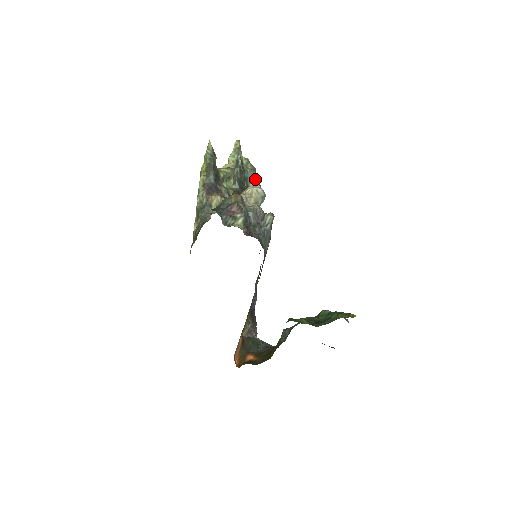
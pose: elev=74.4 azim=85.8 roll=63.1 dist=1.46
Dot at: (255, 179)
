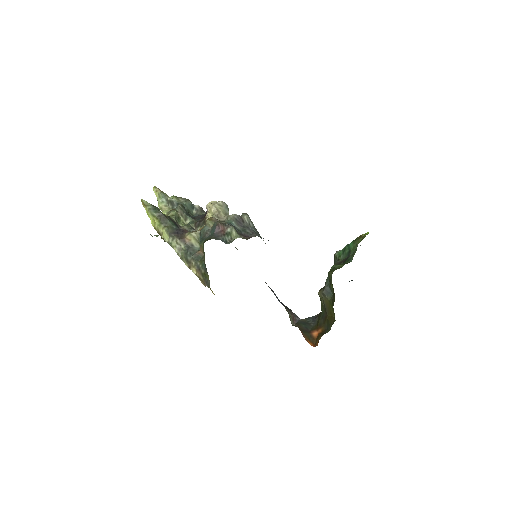
Dot at: (195, 206)
